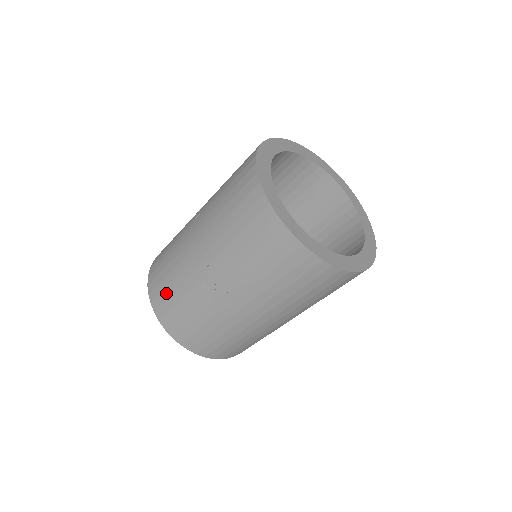
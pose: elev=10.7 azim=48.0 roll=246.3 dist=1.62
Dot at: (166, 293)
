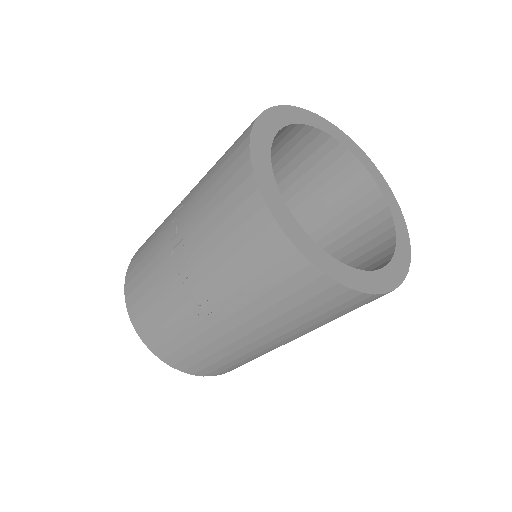
Dot at: (143, 301)
